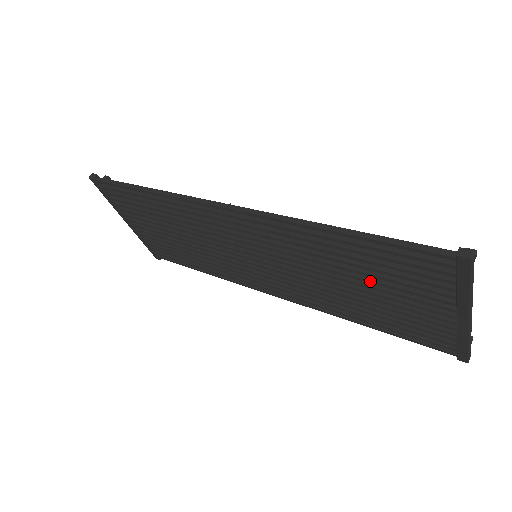
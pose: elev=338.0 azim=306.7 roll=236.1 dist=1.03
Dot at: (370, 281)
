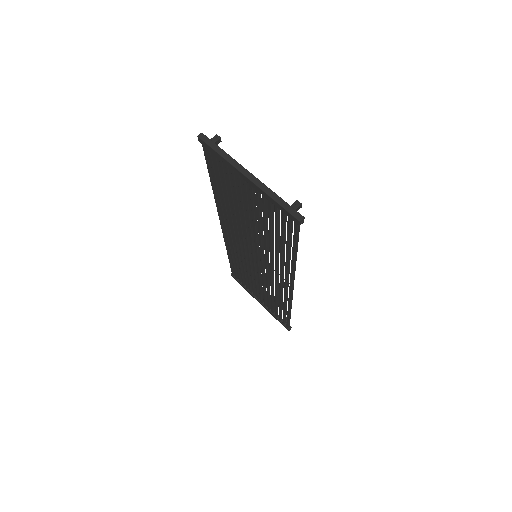
Dot at: (242, 206)
